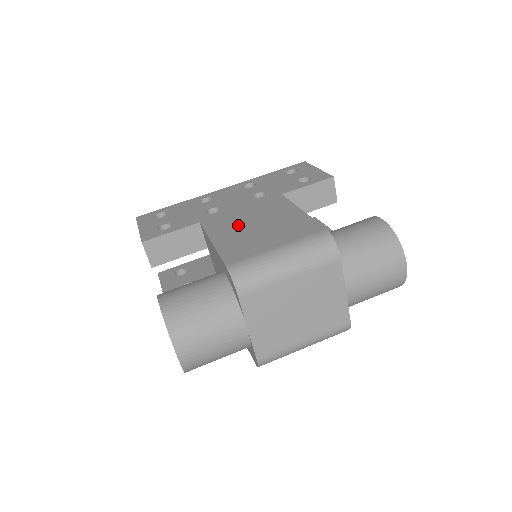
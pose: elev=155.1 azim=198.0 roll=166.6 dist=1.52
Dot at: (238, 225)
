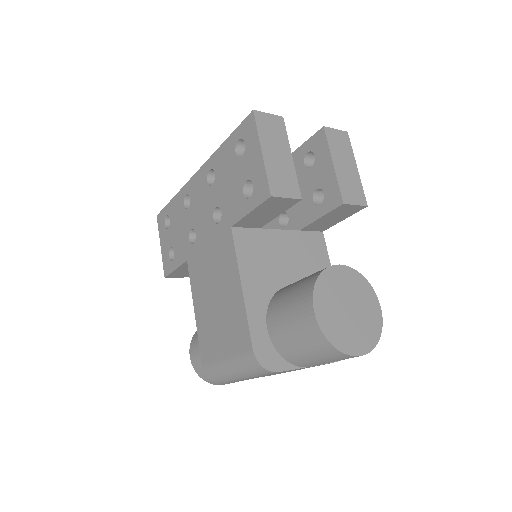
Dot at: (206, 289)
